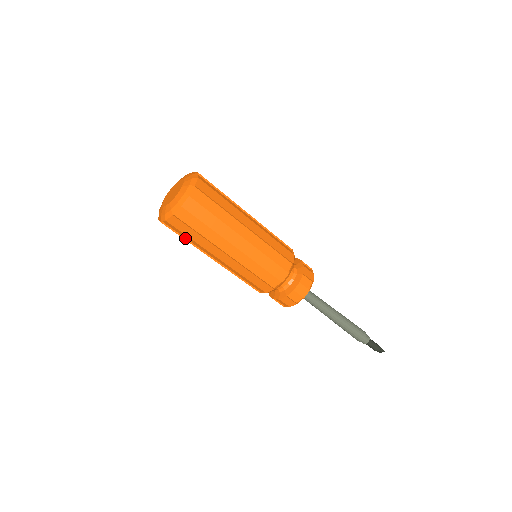
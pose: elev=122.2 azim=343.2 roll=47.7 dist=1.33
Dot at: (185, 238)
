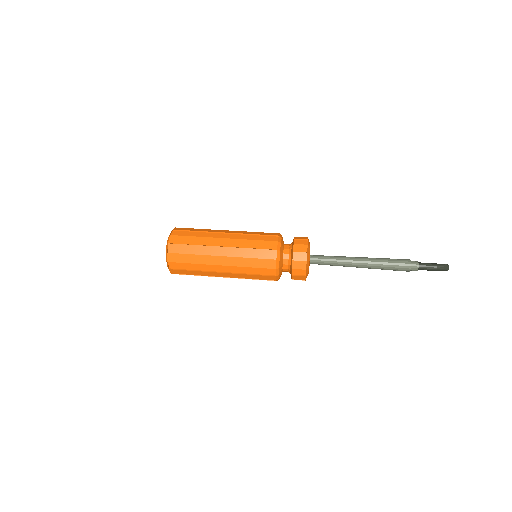
Dot at: (192, 270)
